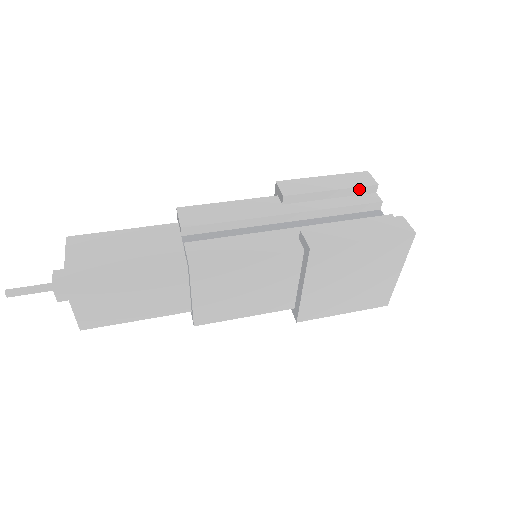
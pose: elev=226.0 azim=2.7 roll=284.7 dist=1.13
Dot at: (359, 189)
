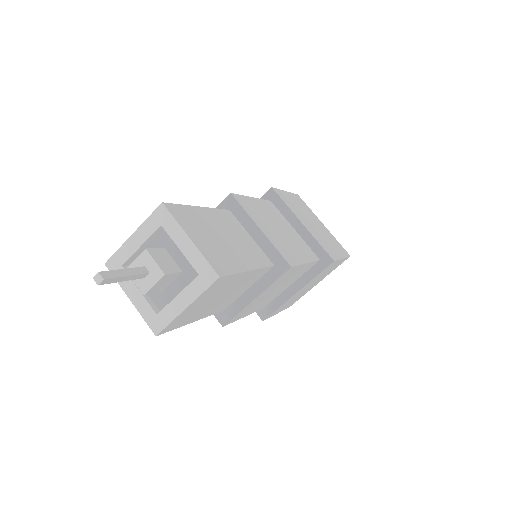
Dot at: occluded
